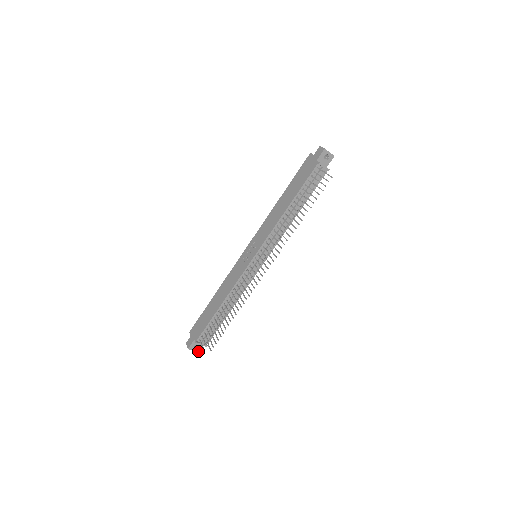
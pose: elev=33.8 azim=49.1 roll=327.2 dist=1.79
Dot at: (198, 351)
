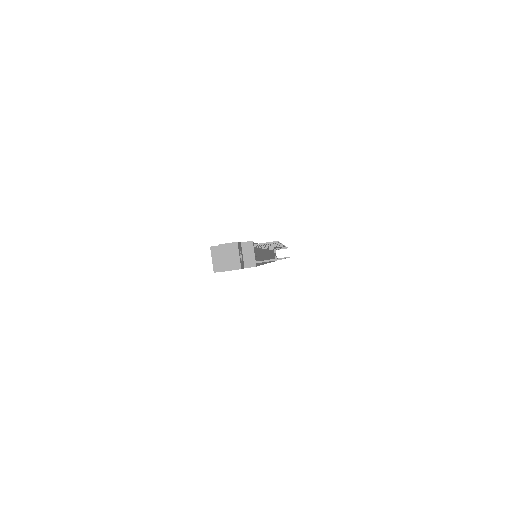
Dot at: (240, 266)
